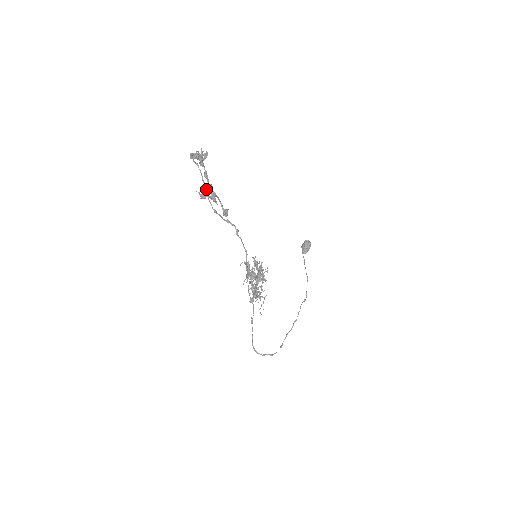
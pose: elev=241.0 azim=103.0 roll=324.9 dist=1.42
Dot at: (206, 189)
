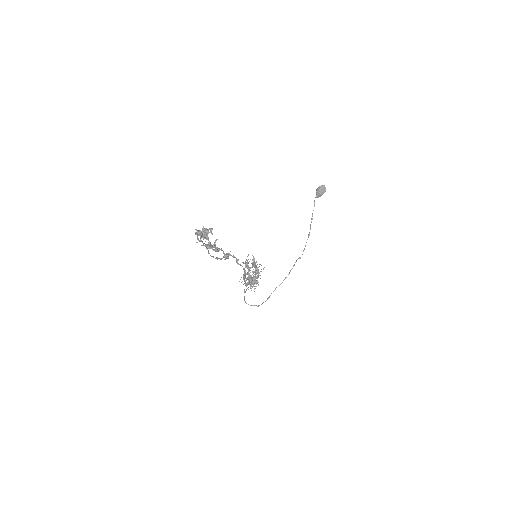
Dot at: (209, 253)
